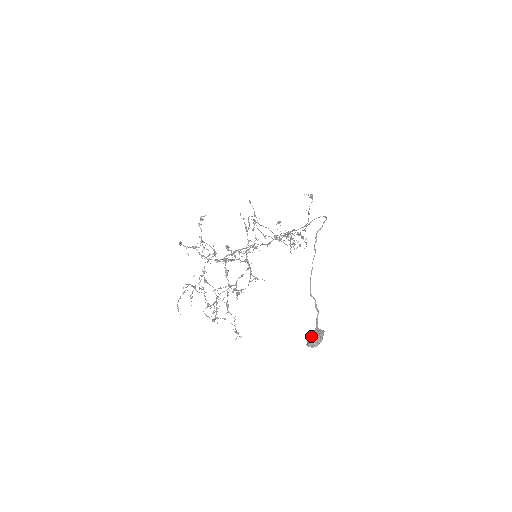
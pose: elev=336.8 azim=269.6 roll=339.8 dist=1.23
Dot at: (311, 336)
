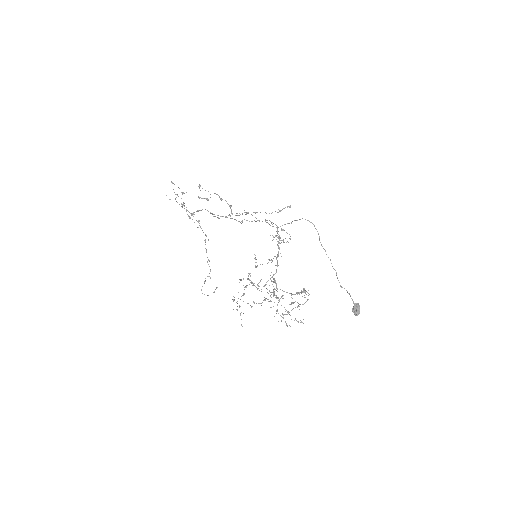
Dot at: (357, 311)
